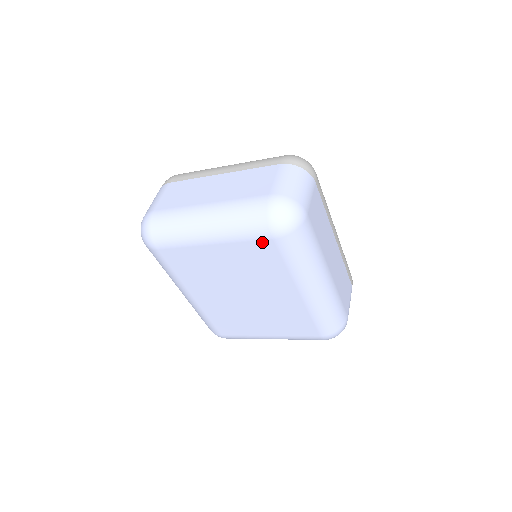
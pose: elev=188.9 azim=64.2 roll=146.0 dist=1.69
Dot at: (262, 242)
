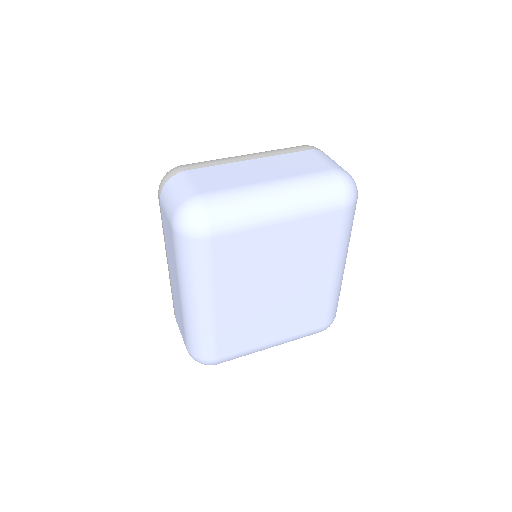
Dot at: (332, 214)
